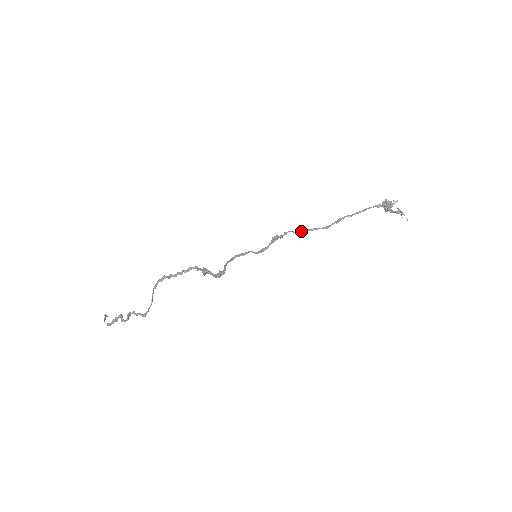
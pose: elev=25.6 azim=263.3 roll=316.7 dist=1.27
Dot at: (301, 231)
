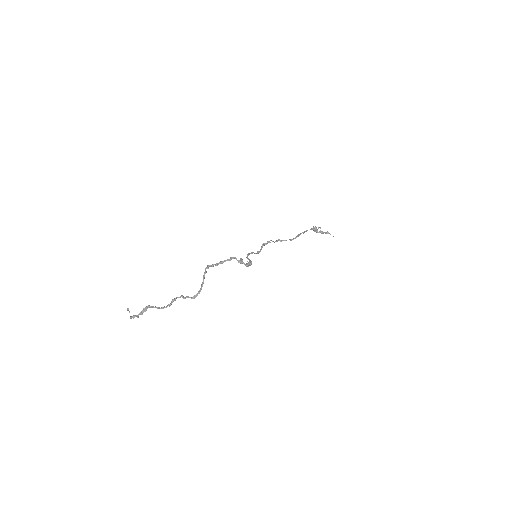
Dot at: (277, 241)
